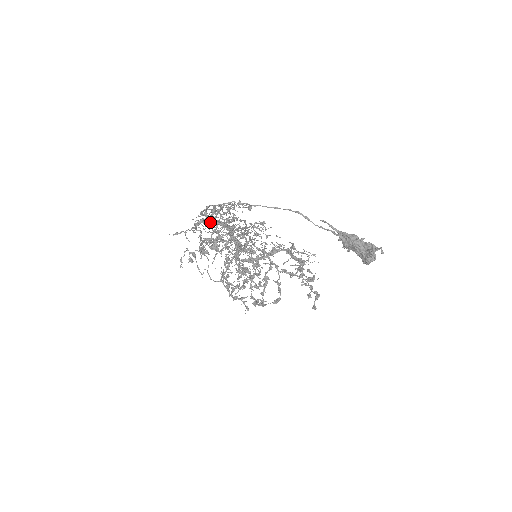
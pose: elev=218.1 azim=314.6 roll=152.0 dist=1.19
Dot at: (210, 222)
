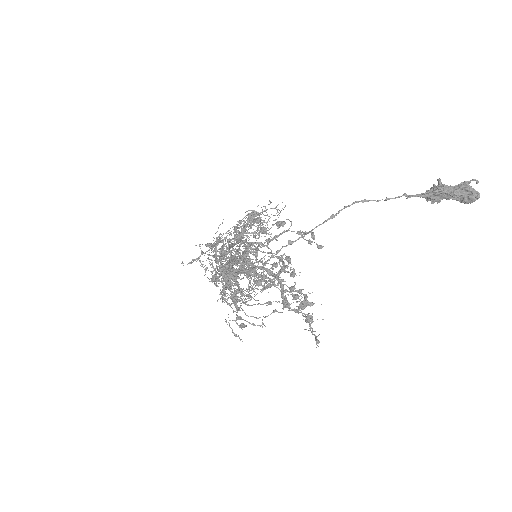
Dot at: occluded
